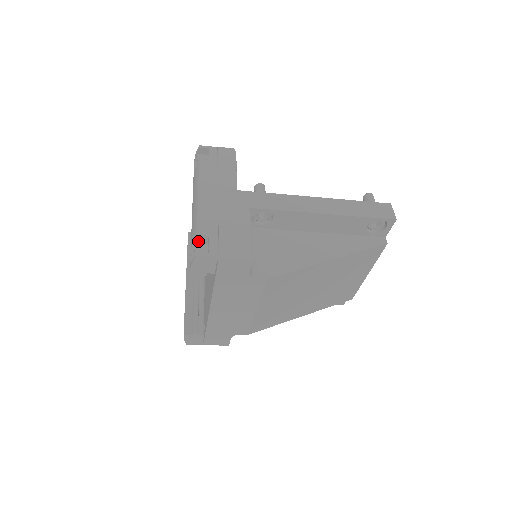
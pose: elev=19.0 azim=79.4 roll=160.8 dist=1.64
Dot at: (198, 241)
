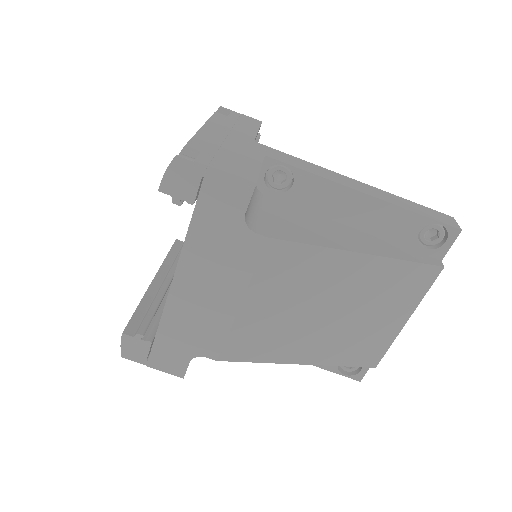
Dot at: occluded
